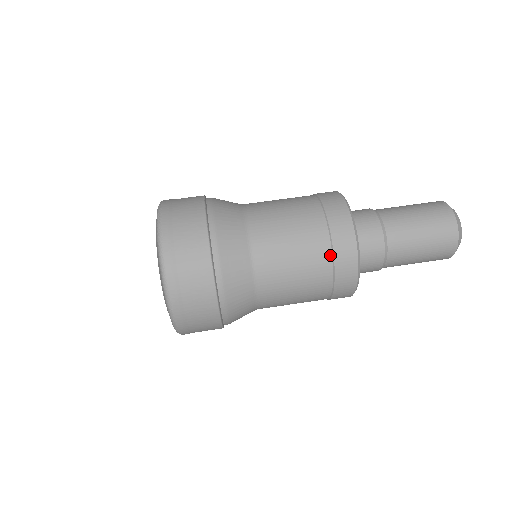
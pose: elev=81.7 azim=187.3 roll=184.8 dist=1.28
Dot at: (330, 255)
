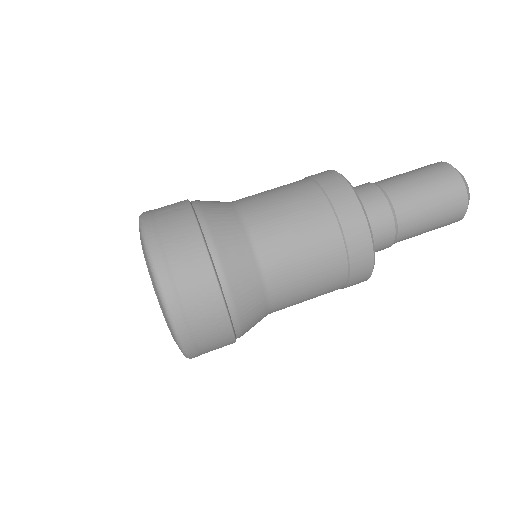
Dot at: (346, 270)
